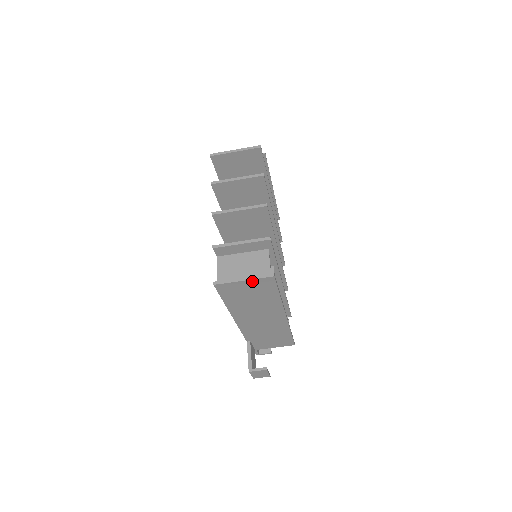
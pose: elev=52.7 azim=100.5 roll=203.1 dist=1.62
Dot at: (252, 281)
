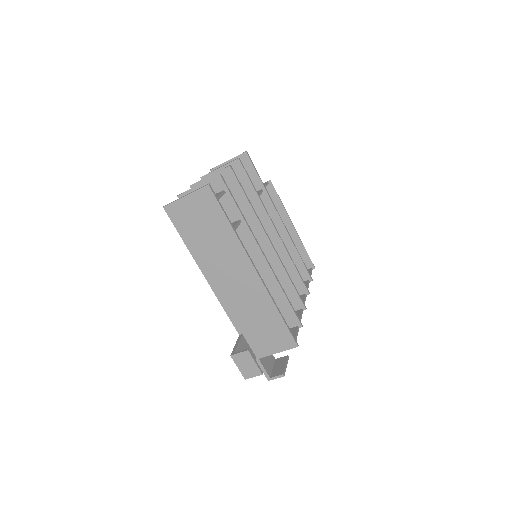
Dot at: (193, 196)
